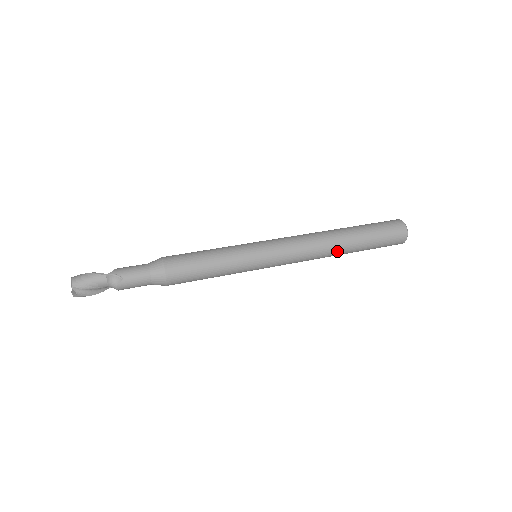
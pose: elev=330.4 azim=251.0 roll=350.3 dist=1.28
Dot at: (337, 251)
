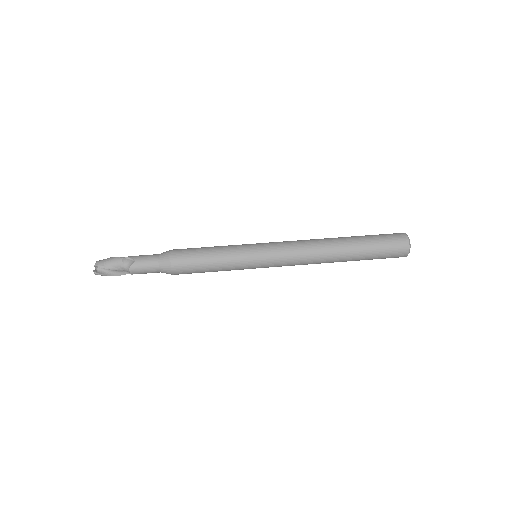
Dot at: (334, 254)
